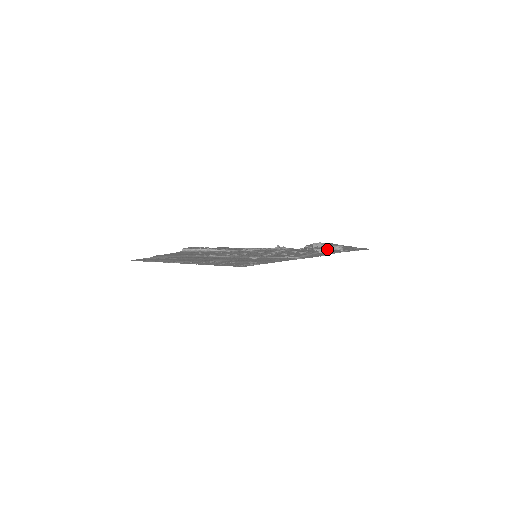
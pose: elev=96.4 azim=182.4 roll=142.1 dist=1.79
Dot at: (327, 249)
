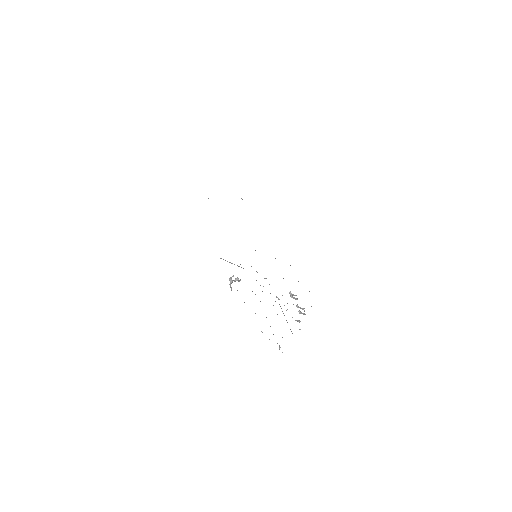
Dot at: (298, 311)
